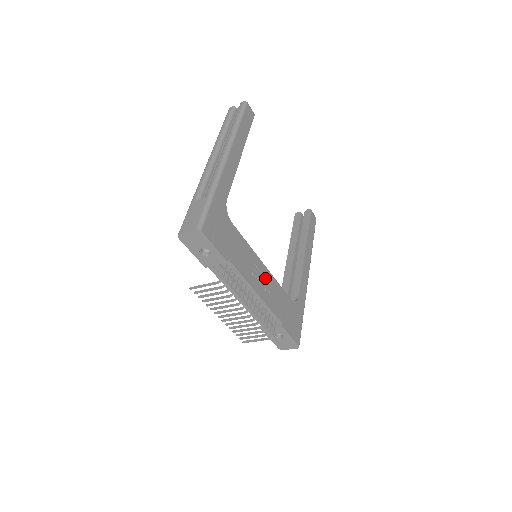
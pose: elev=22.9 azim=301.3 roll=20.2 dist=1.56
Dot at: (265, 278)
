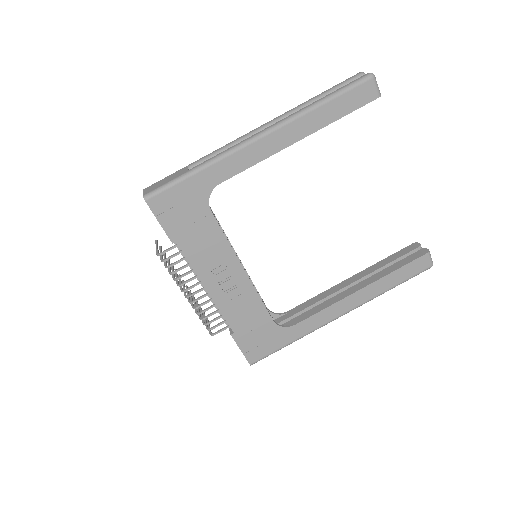
Dot at: (236, 282)
